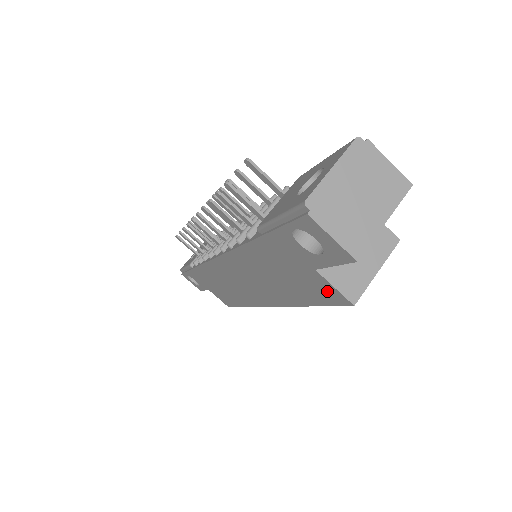
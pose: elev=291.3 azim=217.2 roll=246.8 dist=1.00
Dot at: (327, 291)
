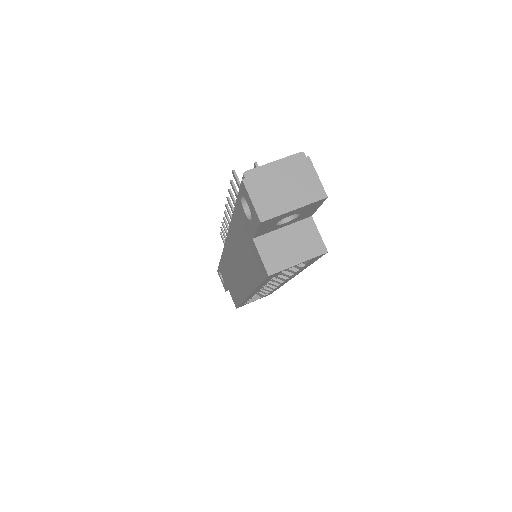
Dot at: (259, 263)
